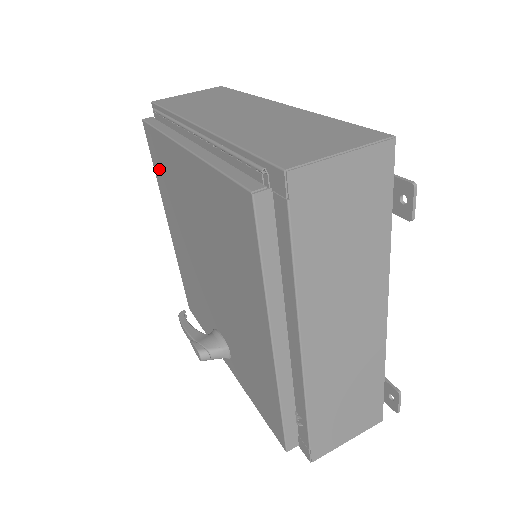
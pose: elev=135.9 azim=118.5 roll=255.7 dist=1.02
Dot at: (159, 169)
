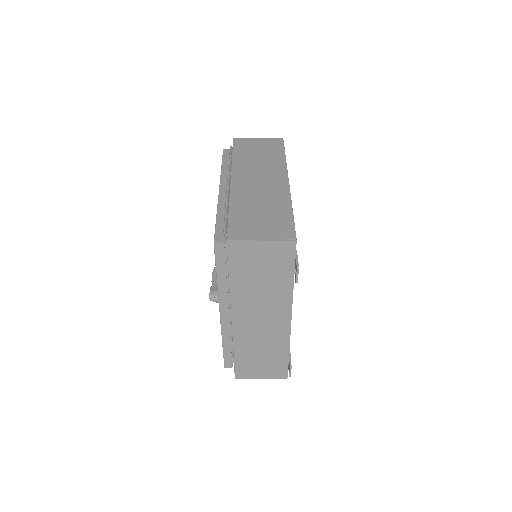
Dot at: occluded
